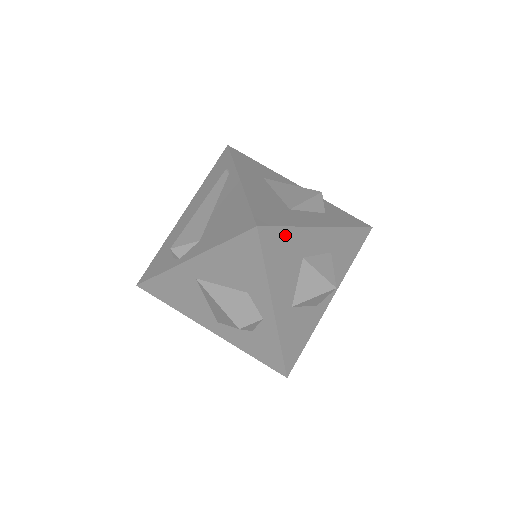
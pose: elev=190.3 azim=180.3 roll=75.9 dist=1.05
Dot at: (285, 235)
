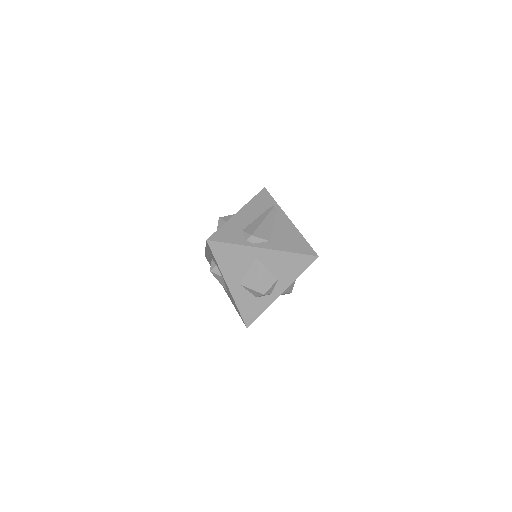
Dot at: occluded
